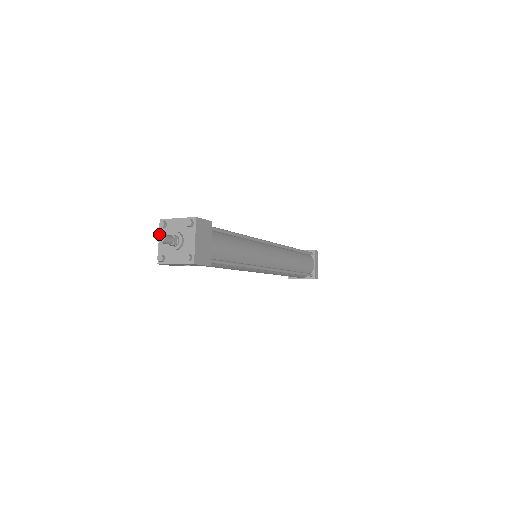
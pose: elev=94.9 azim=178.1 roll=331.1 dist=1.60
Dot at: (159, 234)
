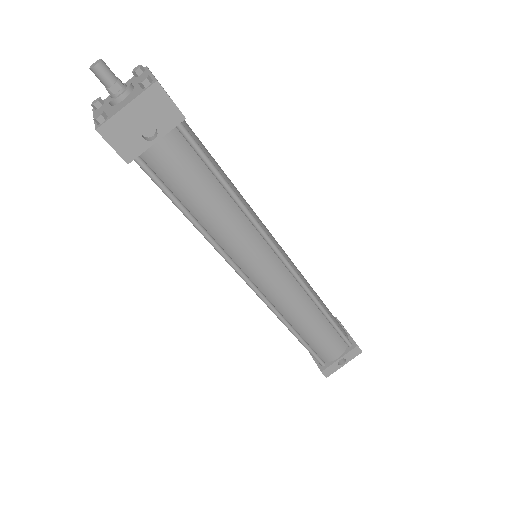
Dot at: (92, 64)
